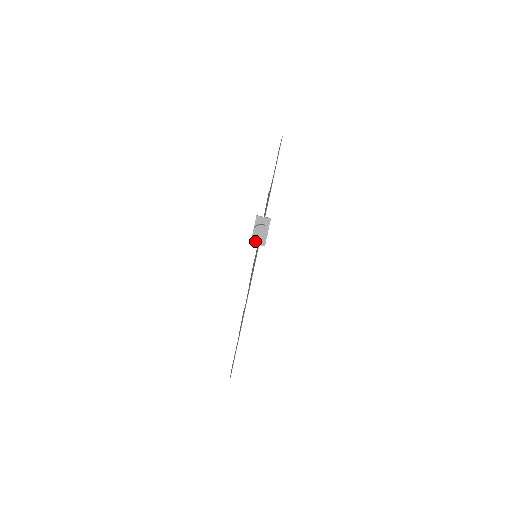
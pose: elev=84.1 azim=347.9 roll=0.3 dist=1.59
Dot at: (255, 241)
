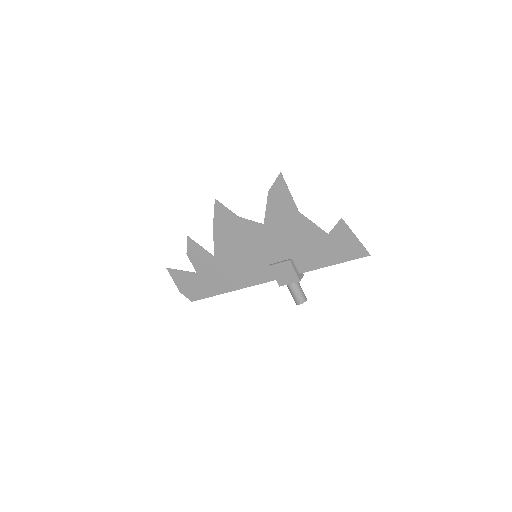
Dot at: (283, 285)
